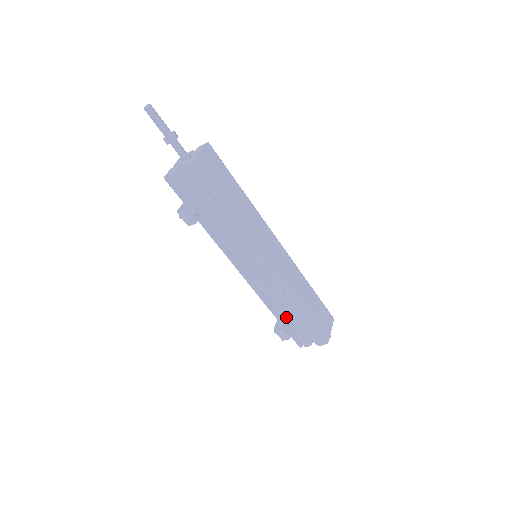
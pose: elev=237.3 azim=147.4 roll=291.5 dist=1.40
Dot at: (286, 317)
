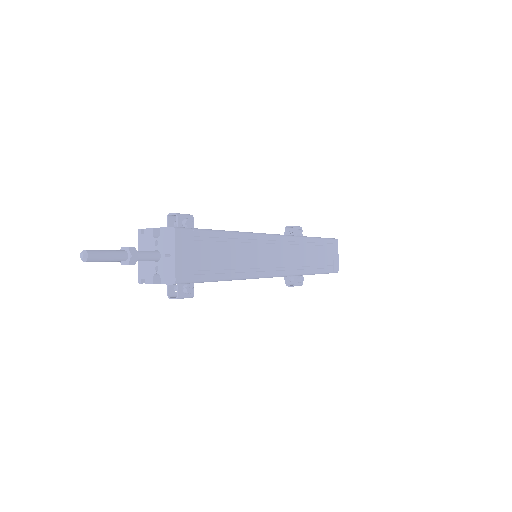
Dot at: occluded
